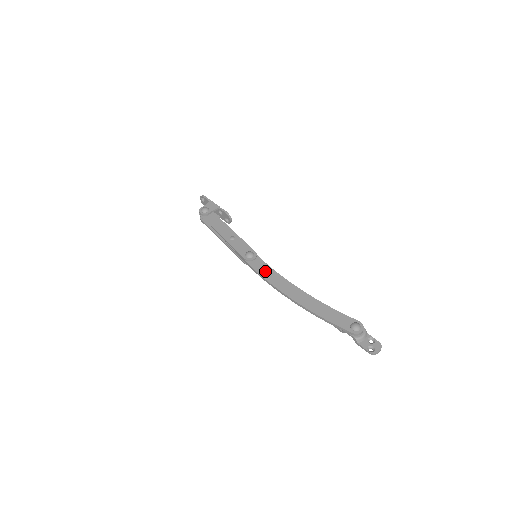
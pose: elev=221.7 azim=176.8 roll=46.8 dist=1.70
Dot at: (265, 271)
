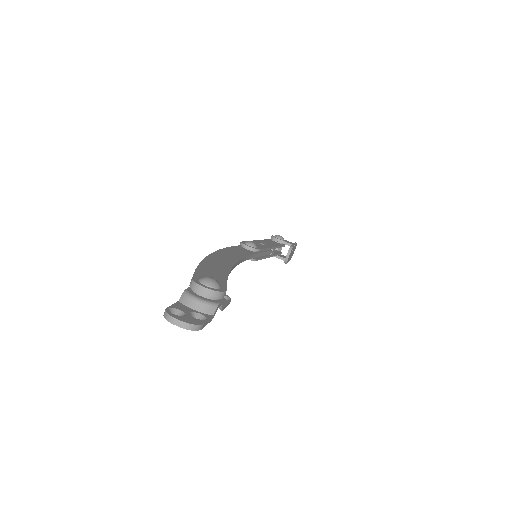
Dot at: (238, 250)
